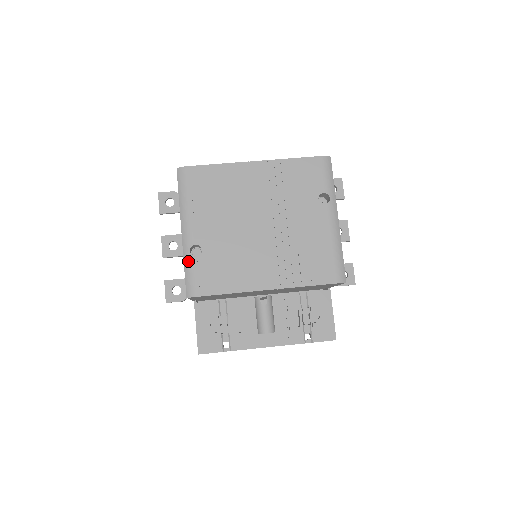
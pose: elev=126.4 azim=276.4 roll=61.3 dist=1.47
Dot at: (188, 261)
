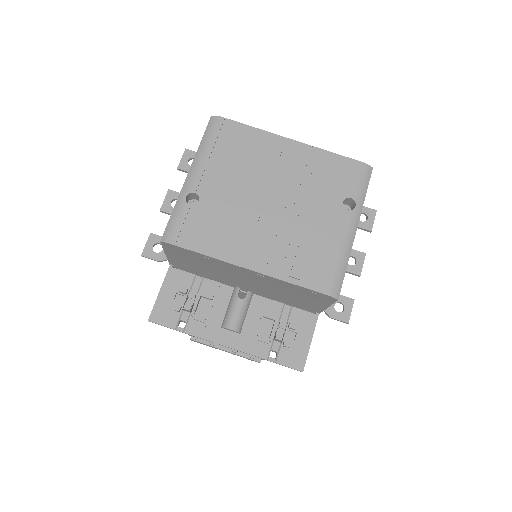
Dot at: (180, 205)
